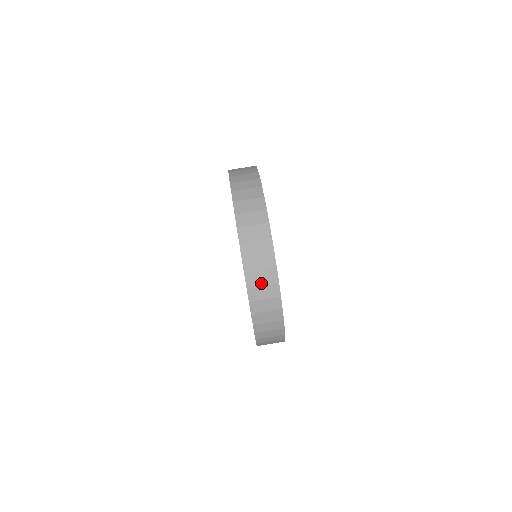
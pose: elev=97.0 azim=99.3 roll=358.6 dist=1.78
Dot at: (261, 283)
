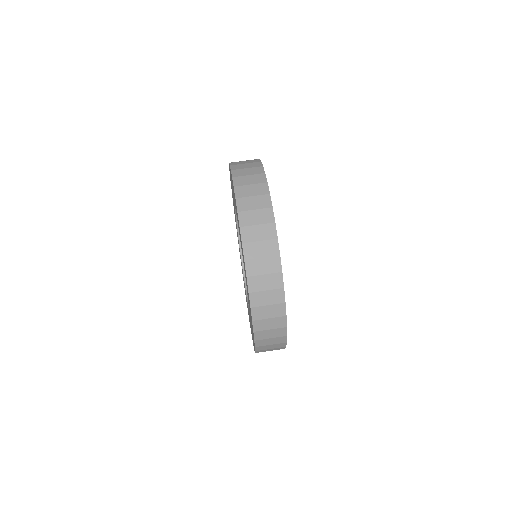
Dot at: (247, 174)
